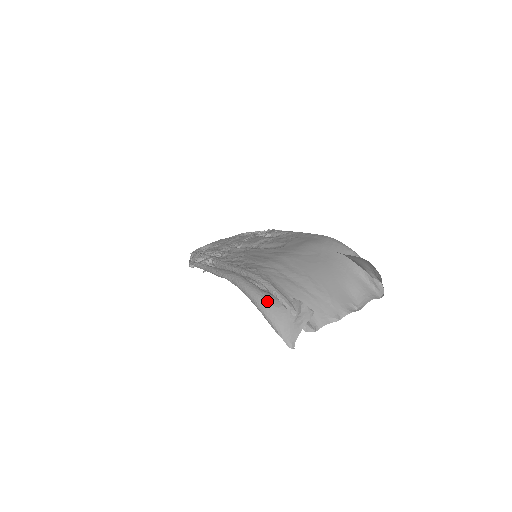
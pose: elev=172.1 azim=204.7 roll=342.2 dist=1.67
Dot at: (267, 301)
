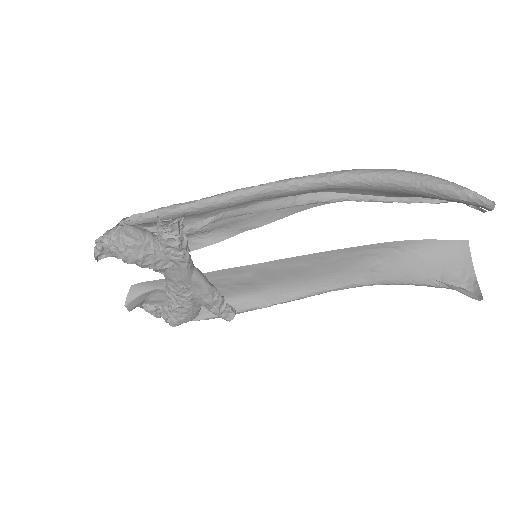
Dot at: occluded
